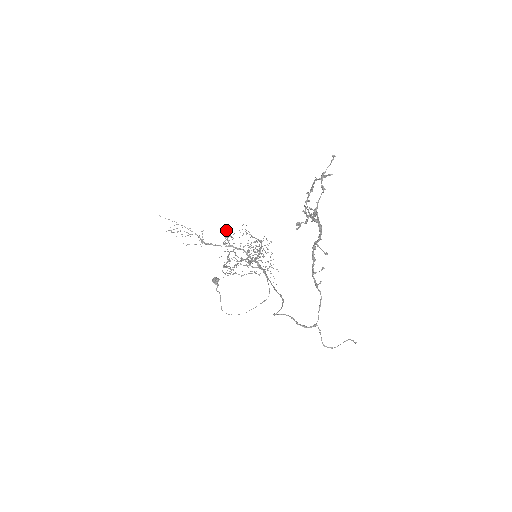
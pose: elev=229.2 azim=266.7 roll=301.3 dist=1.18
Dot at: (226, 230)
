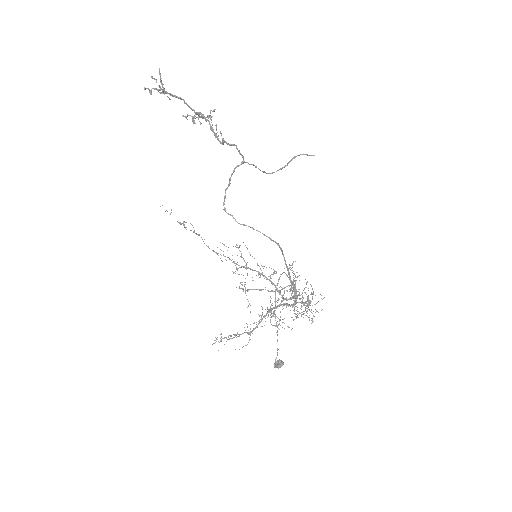
Dot at: occluded
